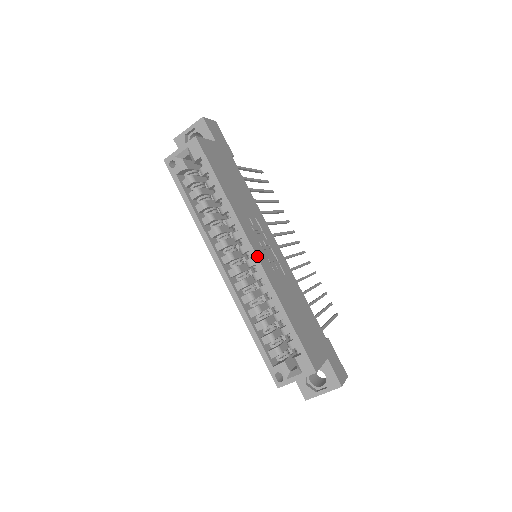
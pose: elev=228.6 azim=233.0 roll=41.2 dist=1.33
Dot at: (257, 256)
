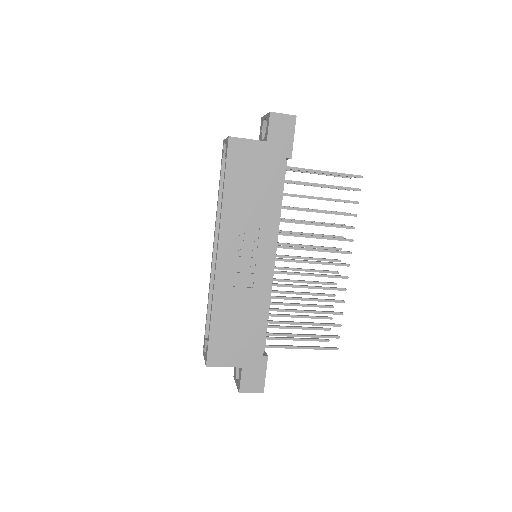
Dot at: (217, 261)
